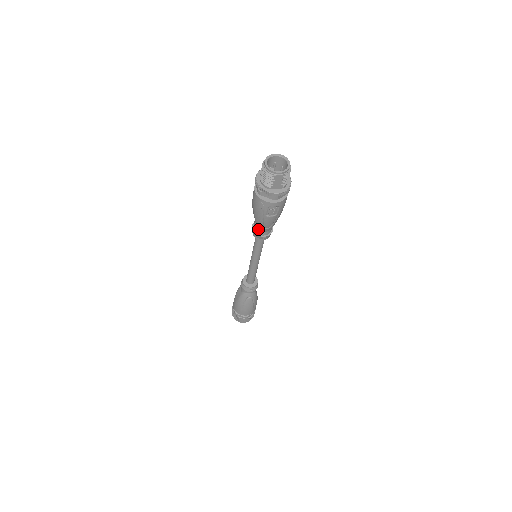
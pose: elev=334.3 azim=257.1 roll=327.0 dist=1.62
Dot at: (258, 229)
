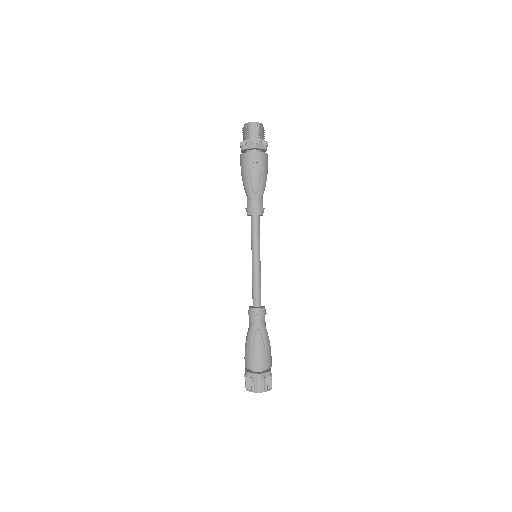
Dot at: (249, 201)
